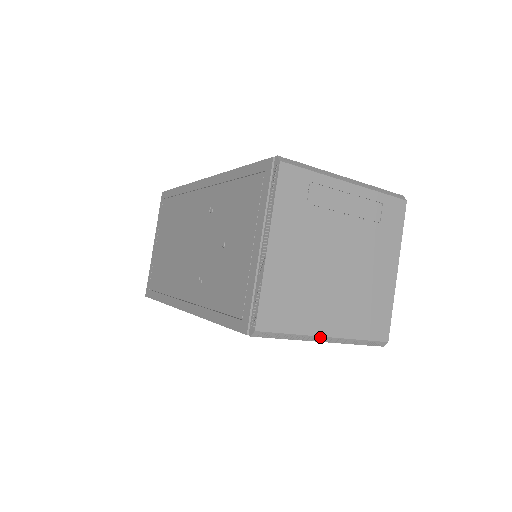
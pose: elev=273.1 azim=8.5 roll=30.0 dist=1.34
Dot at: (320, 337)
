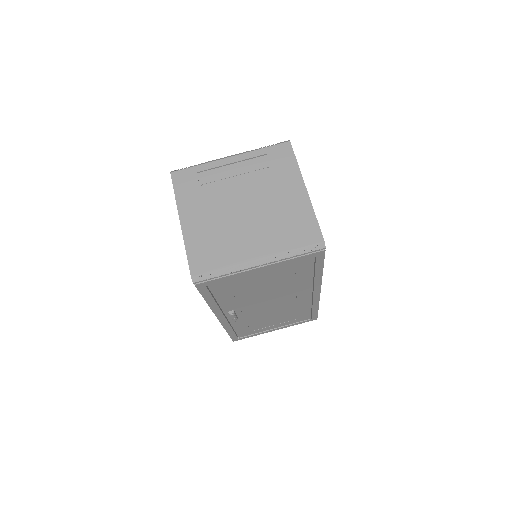
Dot at: (251, 262)
